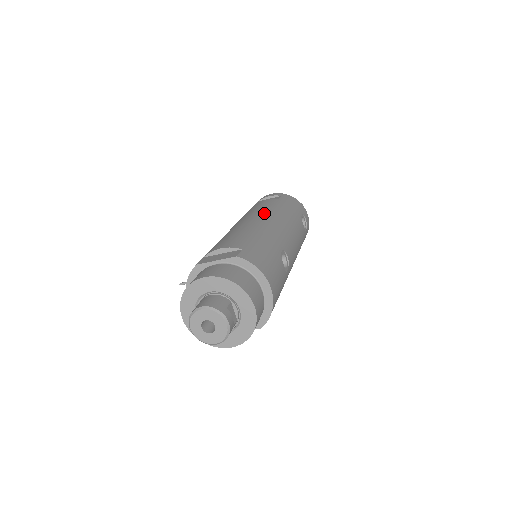
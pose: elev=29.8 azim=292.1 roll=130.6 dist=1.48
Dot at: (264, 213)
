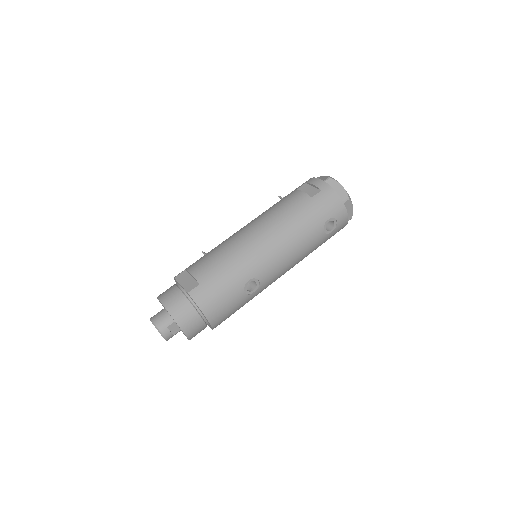
Dot at: (269, 226)
